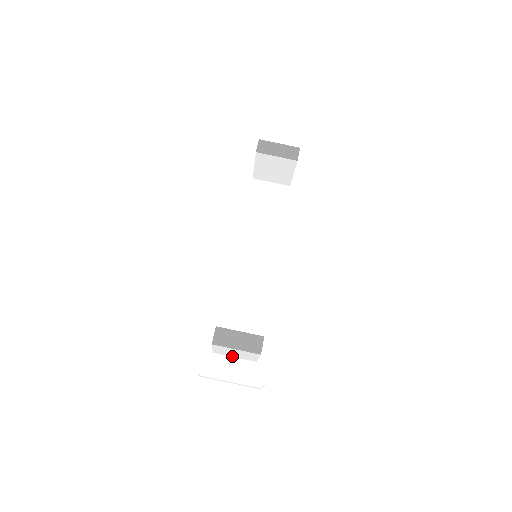
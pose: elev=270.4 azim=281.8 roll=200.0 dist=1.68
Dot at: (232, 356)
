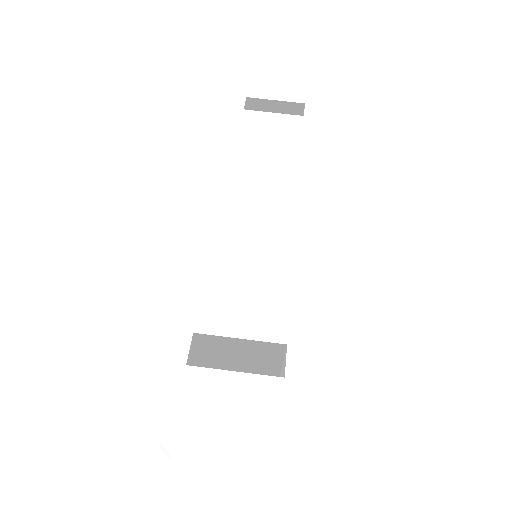
Dot at: (228, 410)
